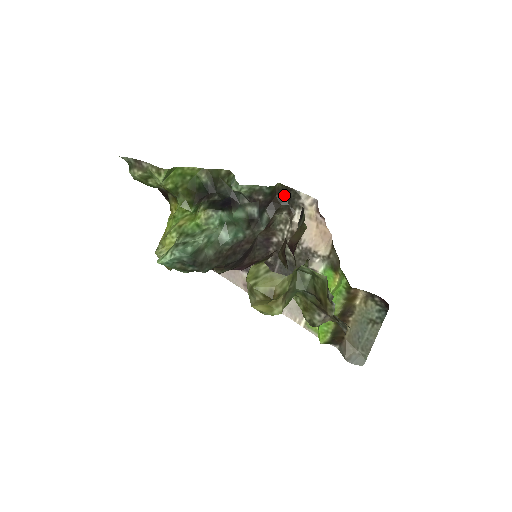
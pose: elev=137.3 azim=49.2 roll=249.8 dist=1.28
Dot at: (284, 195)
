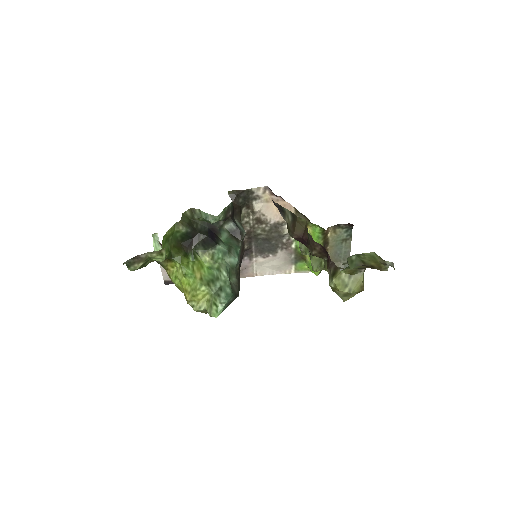
Dot at: (238, 198)
